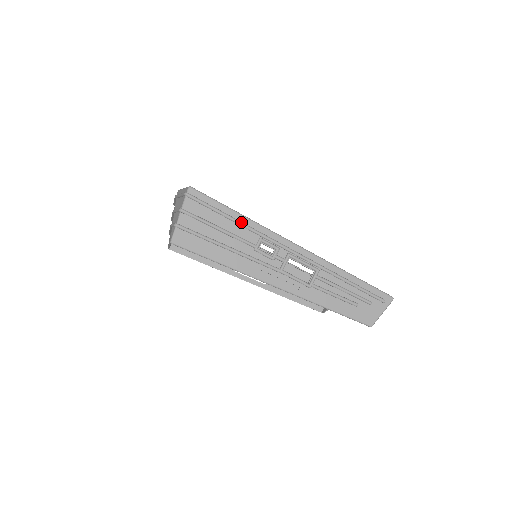
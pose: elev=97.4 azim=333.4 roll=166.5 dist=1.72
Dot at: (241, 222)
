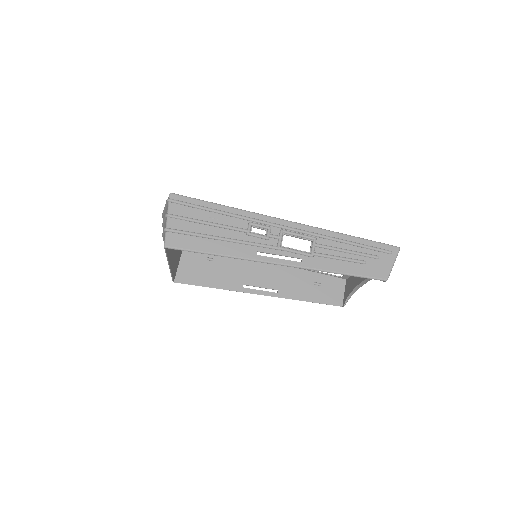
Dot at: (227, 212)
